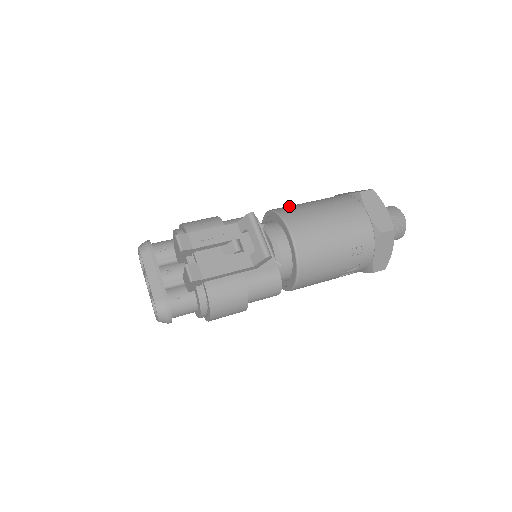
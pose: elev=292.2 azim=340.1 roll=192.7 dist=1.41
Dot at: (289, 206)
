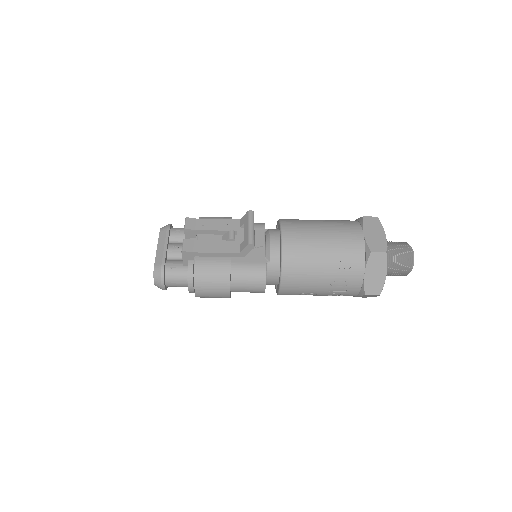
Dot at: occluded
